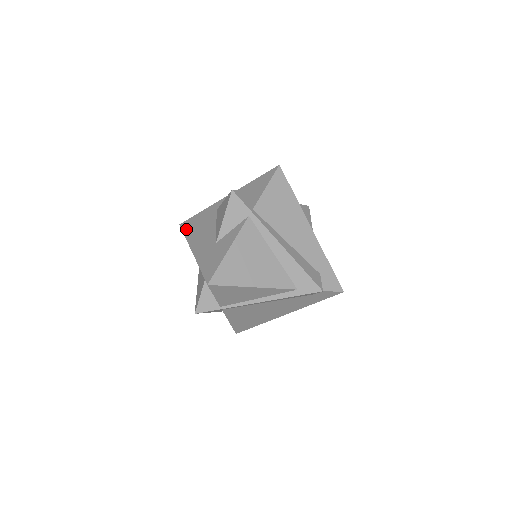
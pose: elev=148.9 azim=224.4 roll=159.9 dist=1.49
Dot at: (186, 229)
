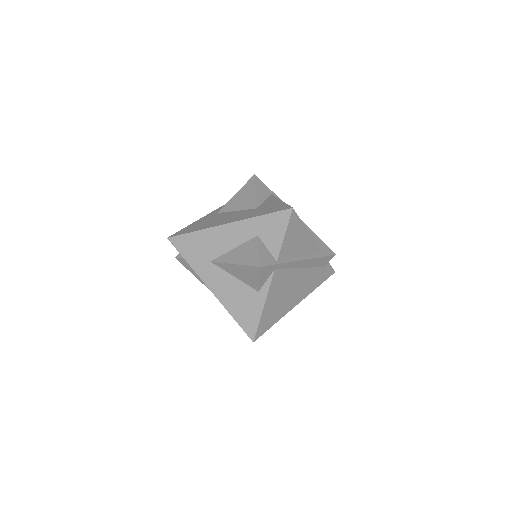
Dot at: (188, 231)
